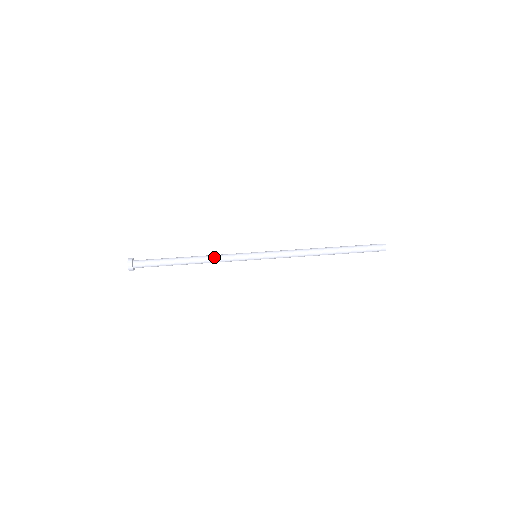
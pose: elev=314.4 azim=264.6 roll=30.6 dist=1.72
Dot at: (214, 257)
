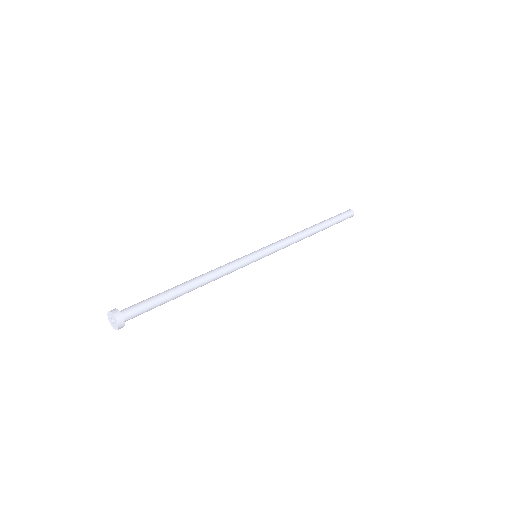
Dot at: (218, 271)
